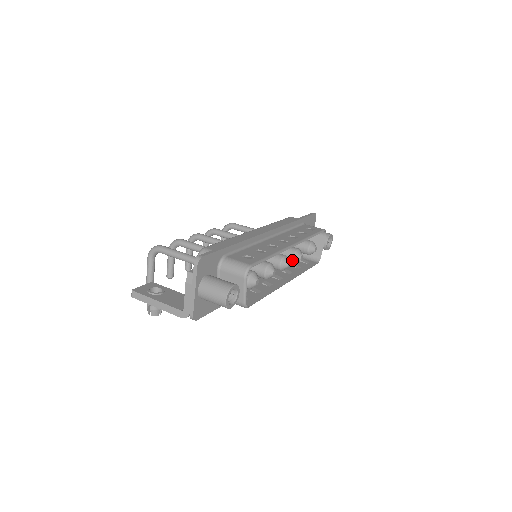
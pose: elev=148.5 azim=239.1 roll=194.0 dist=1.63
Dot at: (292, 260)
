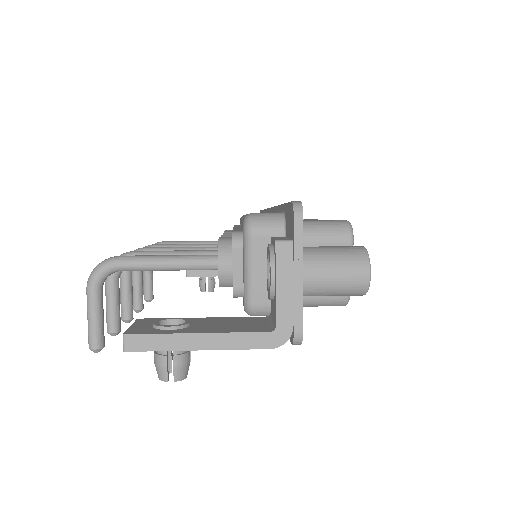
Dot at: occluded
